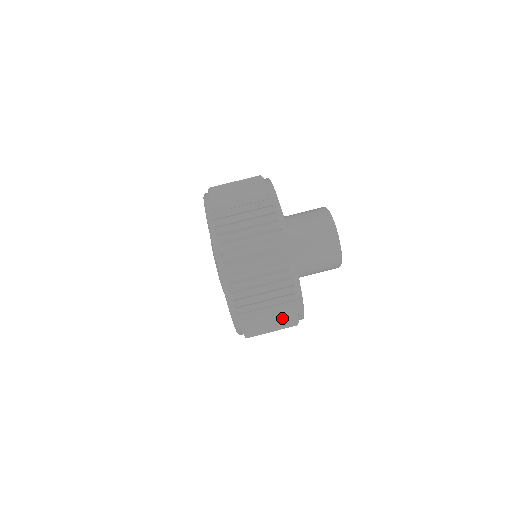
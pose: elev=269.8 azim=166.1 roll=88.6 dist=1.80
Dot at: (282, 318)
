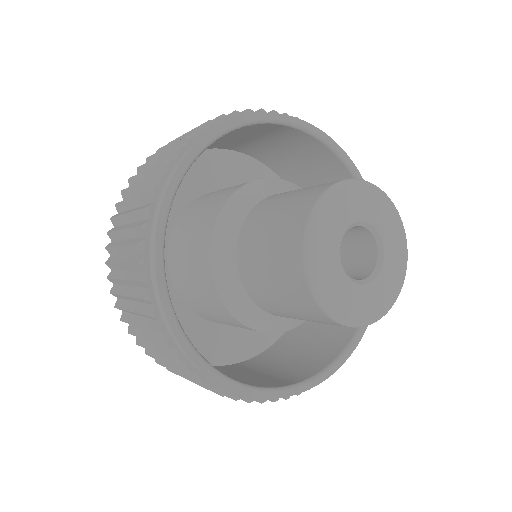
Dot at: (184, 372)
